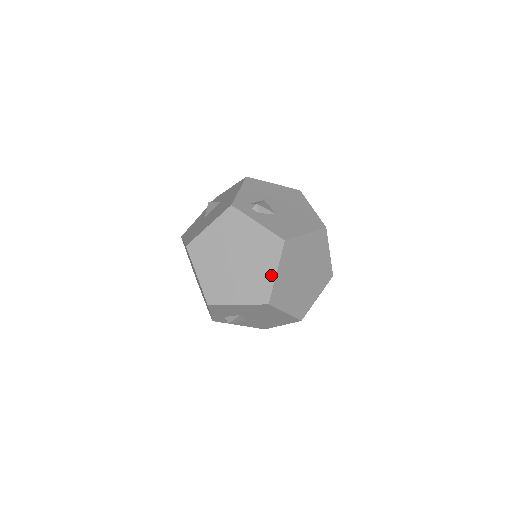
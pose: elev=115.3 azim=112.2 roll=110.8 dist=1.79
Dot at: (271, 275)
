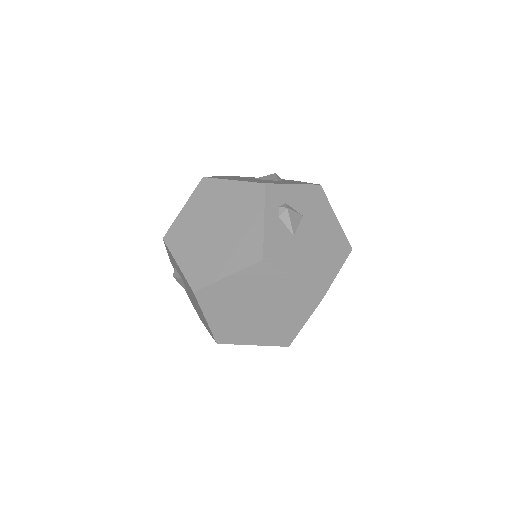
Dot at: (222, 273)
